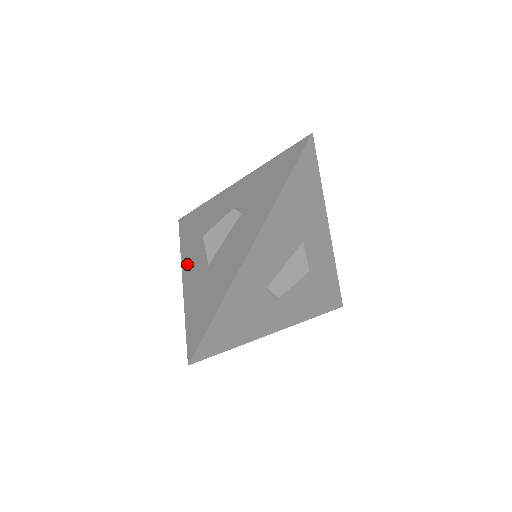
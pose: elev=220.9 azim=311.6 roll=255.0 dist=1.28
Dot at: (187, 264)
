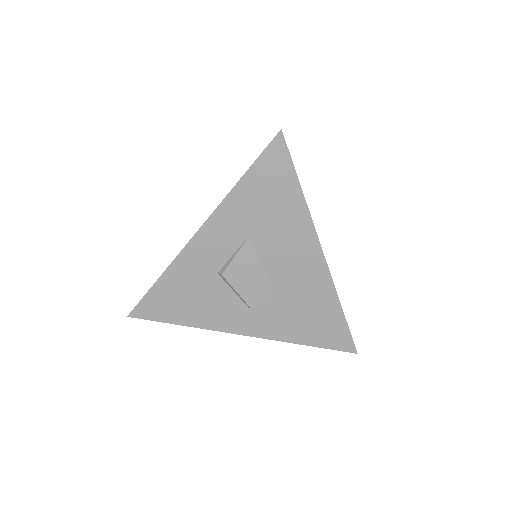
Dot at: occluded
